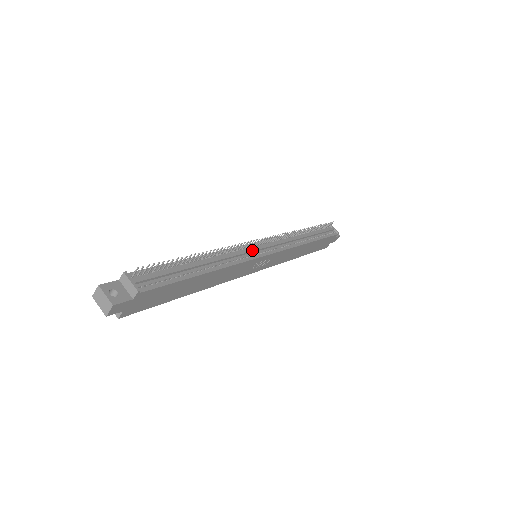
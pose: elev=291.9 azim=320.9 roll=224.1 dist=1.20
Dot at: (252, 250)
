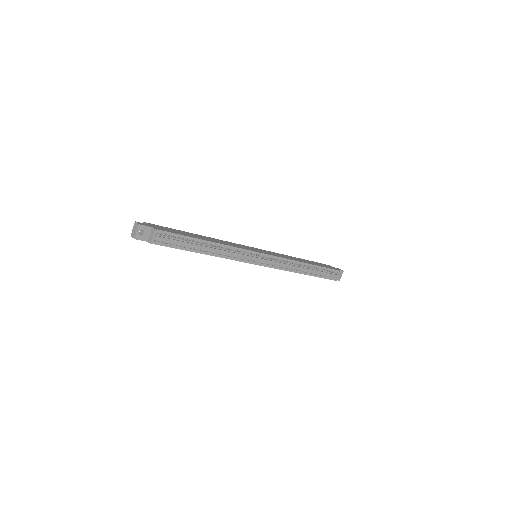
Dot at: (249, 258)
